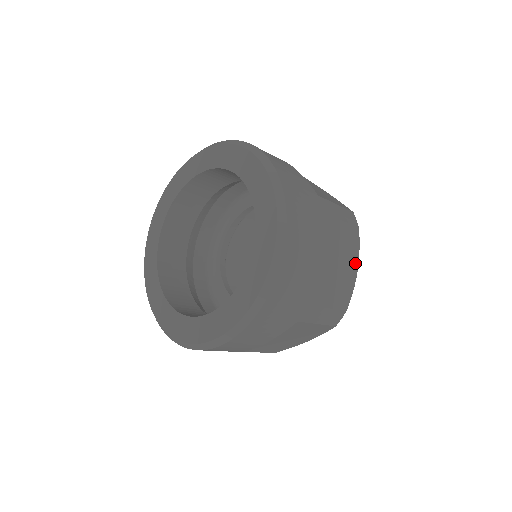
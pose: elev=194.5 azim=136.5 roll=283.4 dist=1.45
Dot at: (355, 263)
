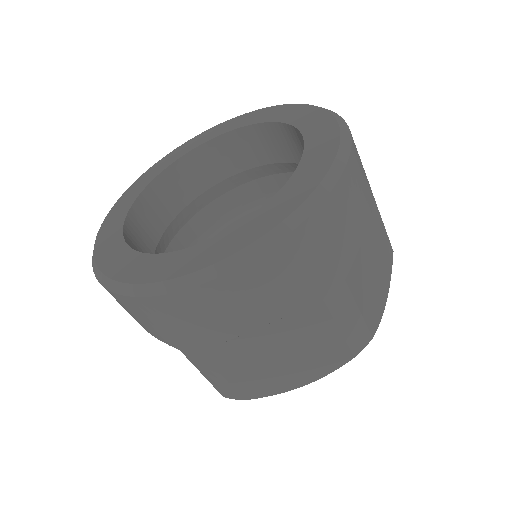
Dot at: occluded
